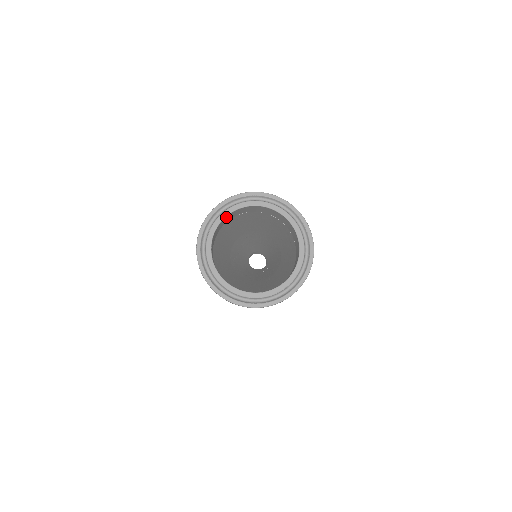
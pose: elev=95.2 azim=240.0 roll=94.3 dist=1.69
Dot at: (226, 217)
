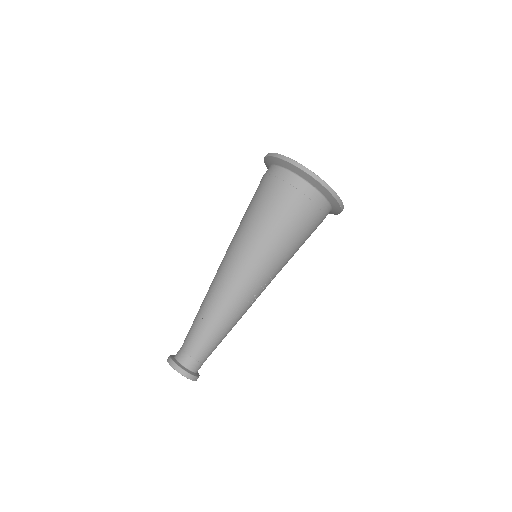
Dot at: occluded
